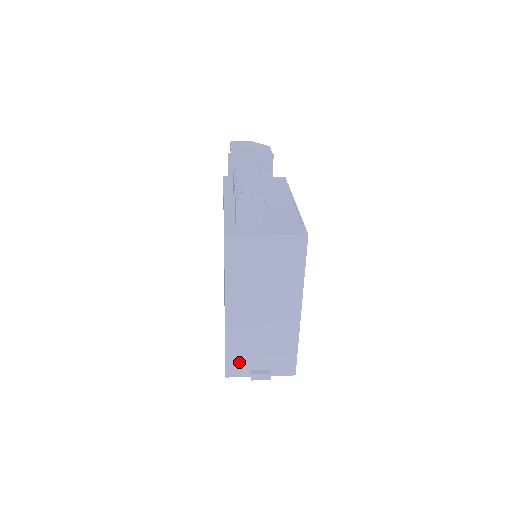
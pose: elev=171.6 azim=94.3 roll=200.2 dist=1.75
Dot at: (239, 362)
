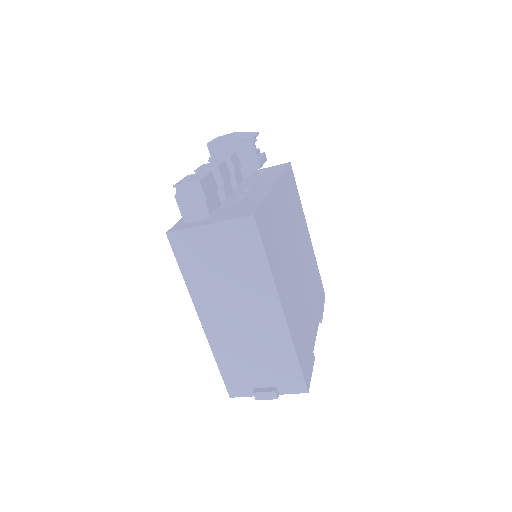
Dot at: (237, 379)
